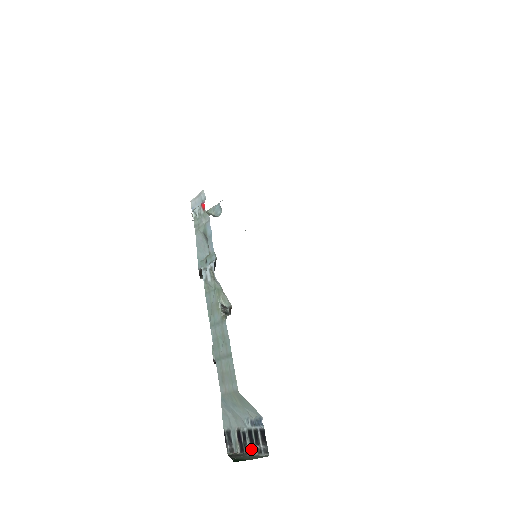
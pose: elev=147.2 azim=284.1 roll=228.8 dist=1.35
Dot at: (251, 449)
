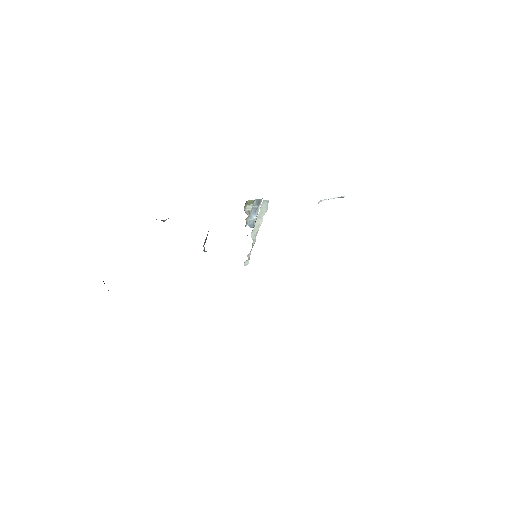
Dot at: out of frame
